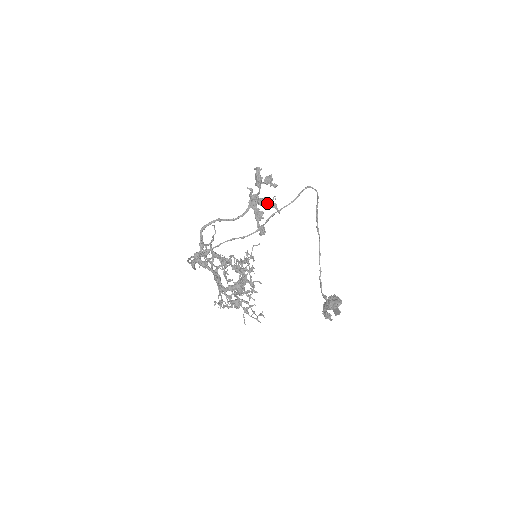
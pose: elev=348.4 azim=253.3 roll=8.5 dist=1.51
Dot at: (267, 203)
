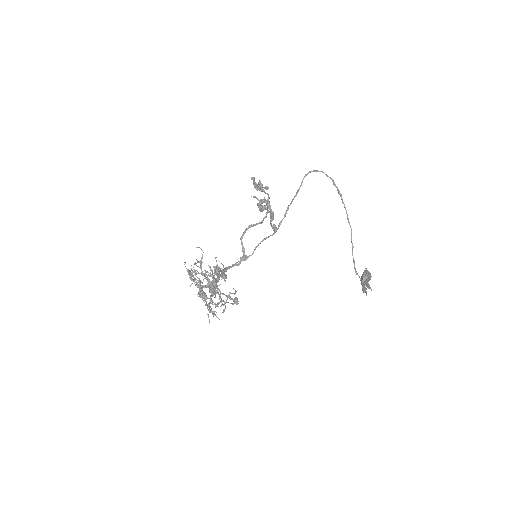
Dot at: (259, 207)
